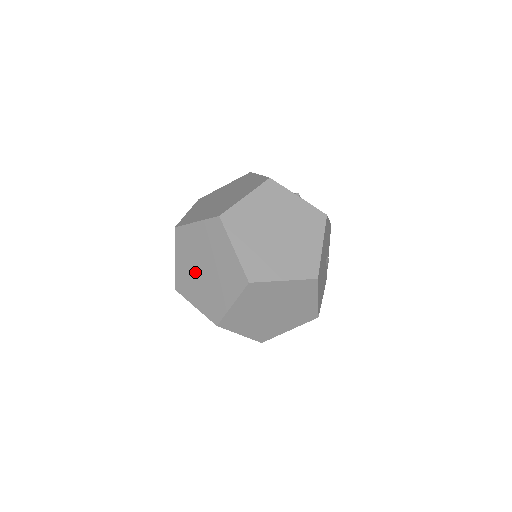
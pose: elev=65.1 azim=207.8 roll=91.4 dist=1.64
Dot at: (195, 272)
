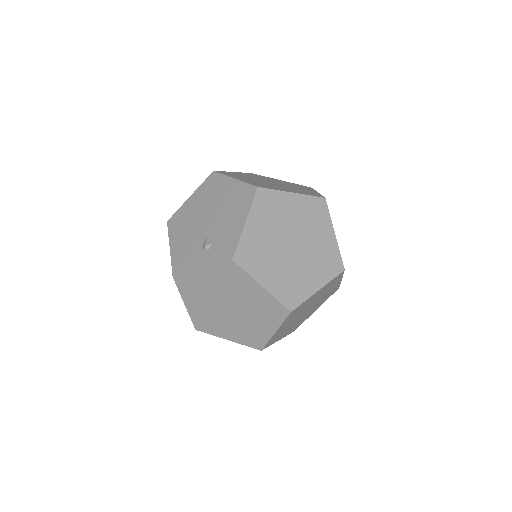
Dot at: (215, 297)
